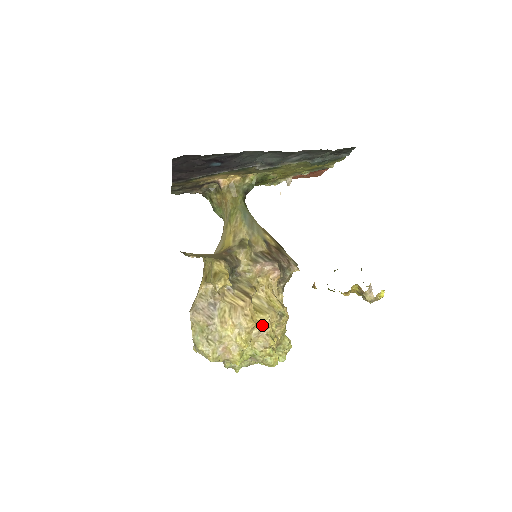
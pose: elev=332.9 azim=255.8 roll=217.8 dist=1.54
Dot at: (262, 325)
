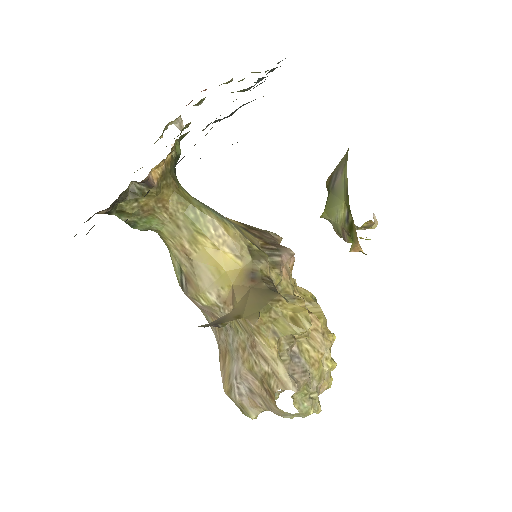
Dot at: (327, 329)
